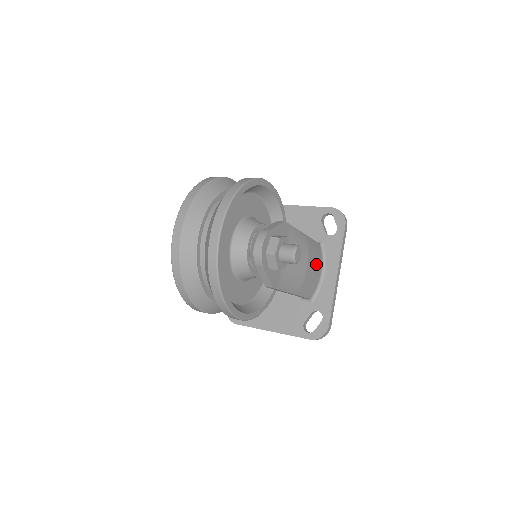
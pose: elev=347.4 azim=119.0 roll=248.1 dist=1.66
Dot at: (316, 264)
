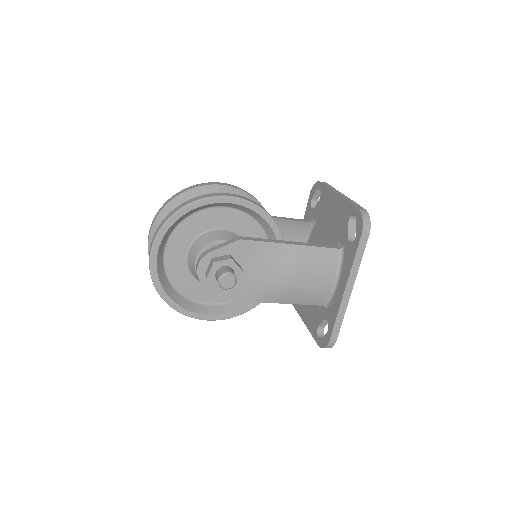
Dot at: (319, 274)
